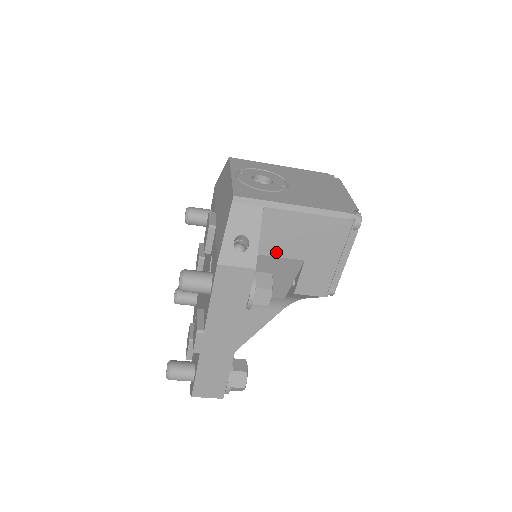
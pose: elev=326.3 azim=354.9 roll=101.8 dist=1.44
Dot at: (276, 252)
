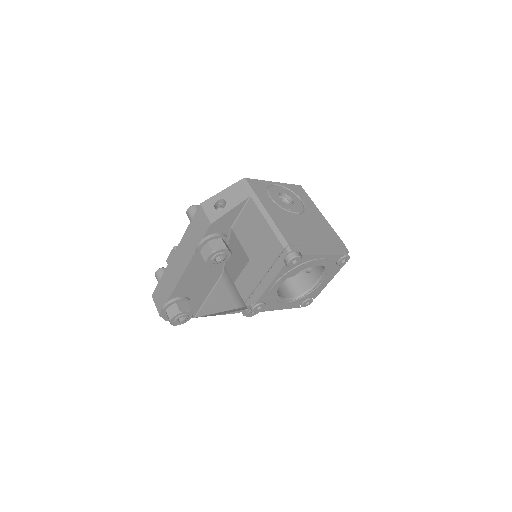
Dot at: (241, 238)
